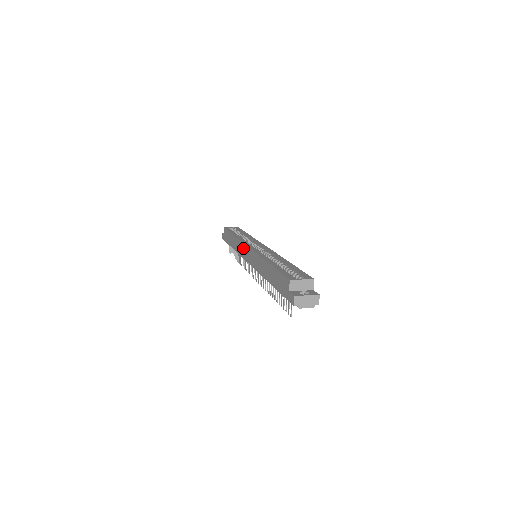
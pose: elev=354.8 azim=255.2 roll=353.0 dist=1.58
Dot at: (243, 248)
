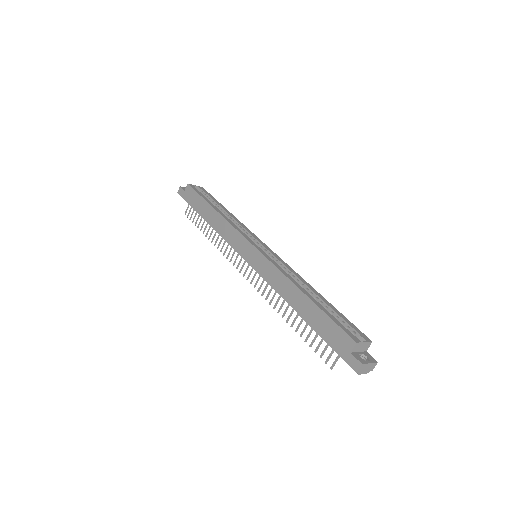
Dot at: (240, 240)
